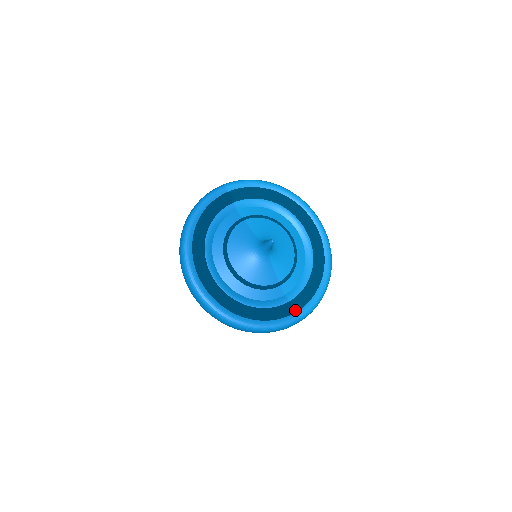
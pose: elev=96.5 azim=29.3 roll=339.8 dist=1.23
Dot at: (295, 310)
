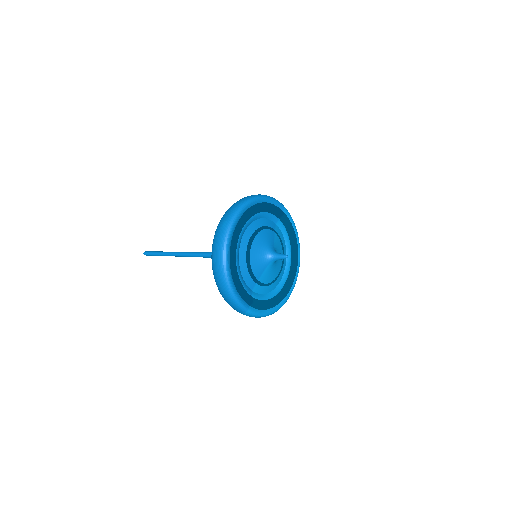
Dot at: (251, 303)
